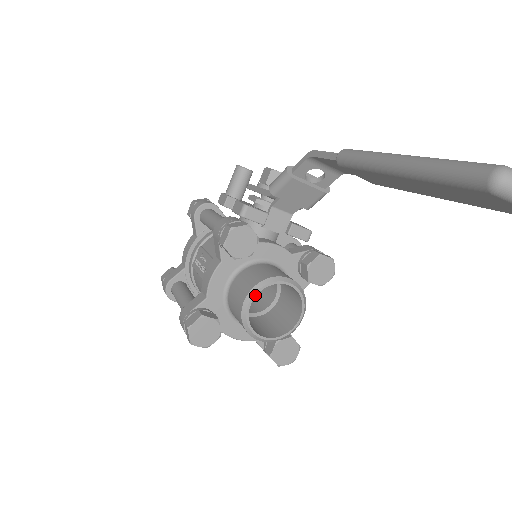
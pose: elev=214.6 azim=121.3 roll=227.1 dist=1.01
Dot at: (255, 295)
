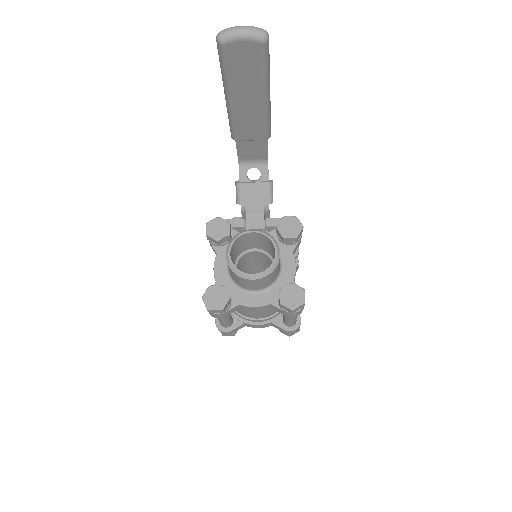
Dot at: (231, 246)
